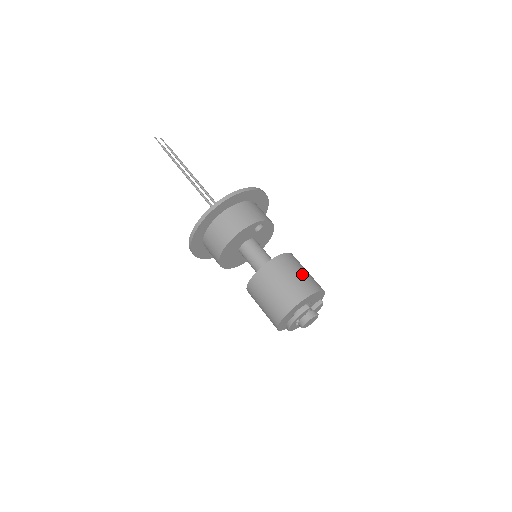
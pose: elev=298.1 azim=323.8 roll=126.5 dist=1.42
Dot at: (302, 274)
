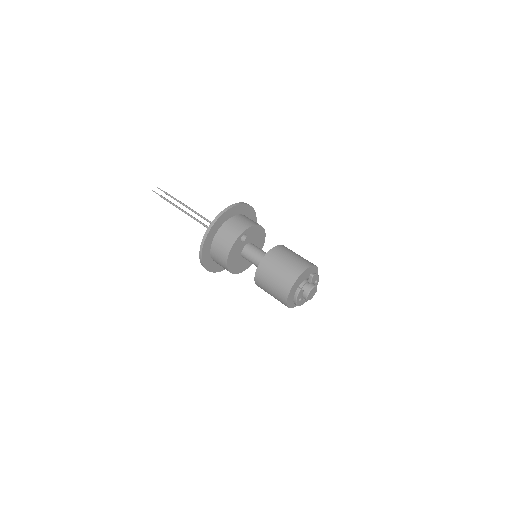
Dot at: (285, 265)
